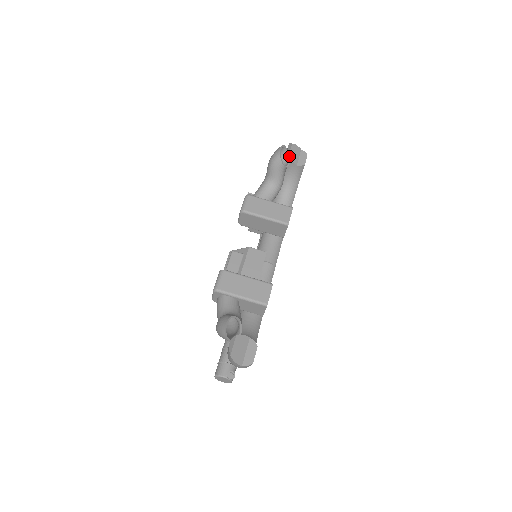
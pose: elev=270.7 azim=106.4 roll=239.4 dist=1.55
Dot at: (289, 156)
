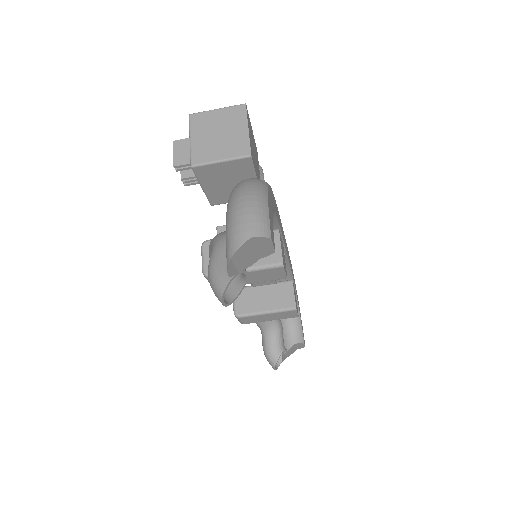
Dot at: (239, 272)
